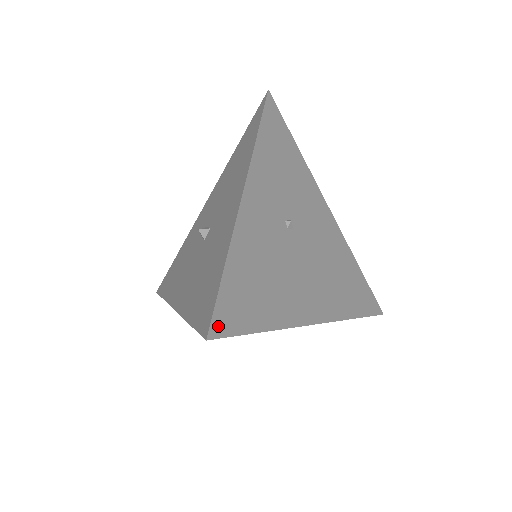
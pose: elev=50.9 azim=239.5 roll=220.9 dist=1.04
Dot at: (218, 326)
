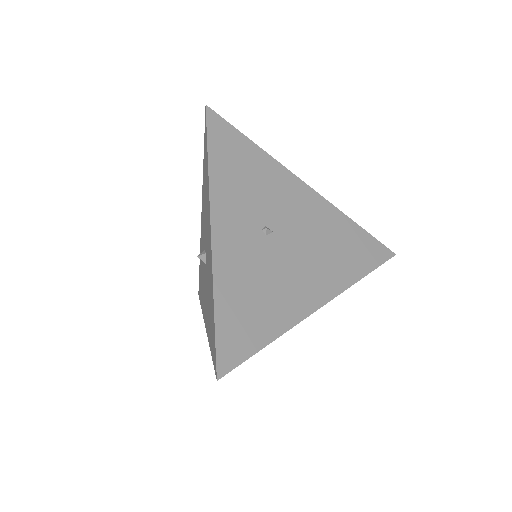
Dot at: (224, 364)
